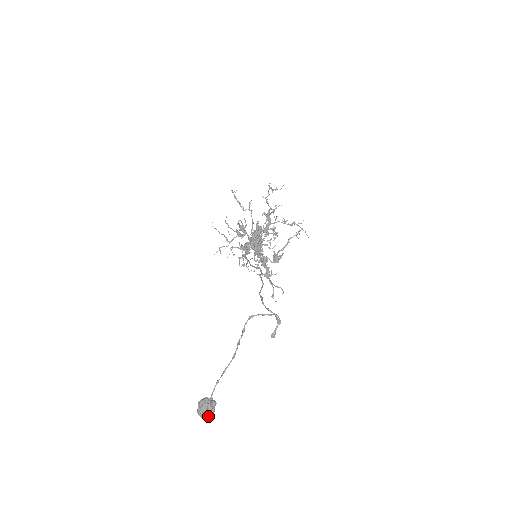
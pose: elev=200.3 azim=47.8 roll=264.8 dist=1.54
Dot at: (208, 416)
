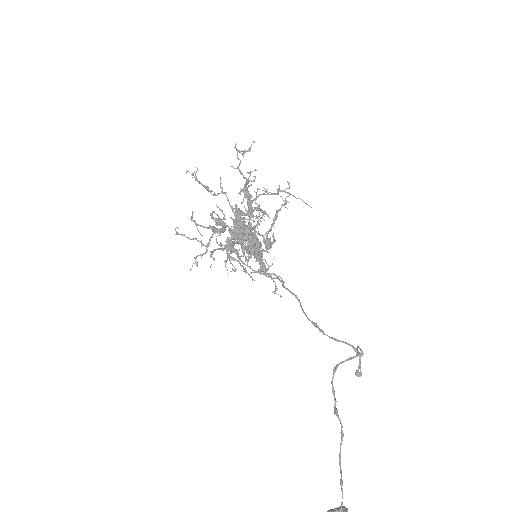
Dot at: out of frame
